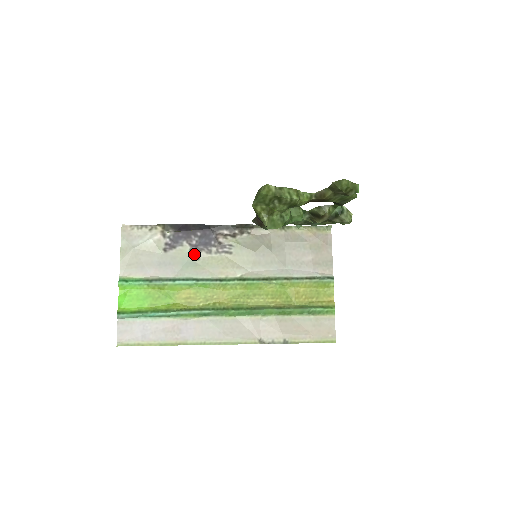
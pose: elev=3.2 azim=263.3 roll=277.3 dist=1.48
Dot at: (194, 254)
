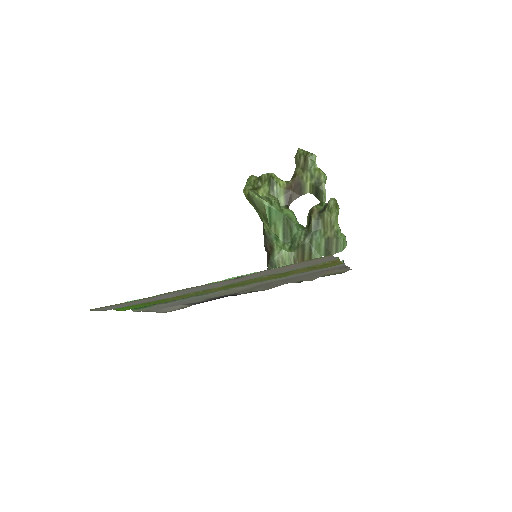
Dot at: occluded
